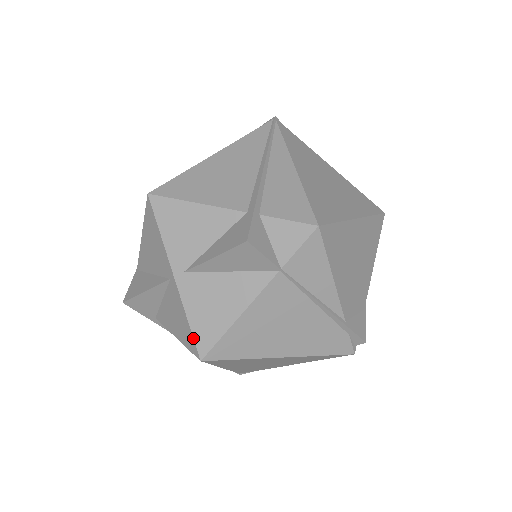
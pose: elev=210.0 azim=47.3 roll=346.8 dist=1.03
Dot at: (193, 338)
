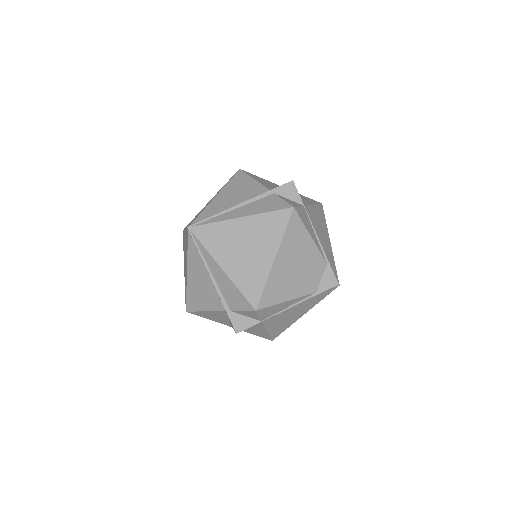
Dot at: occluded
